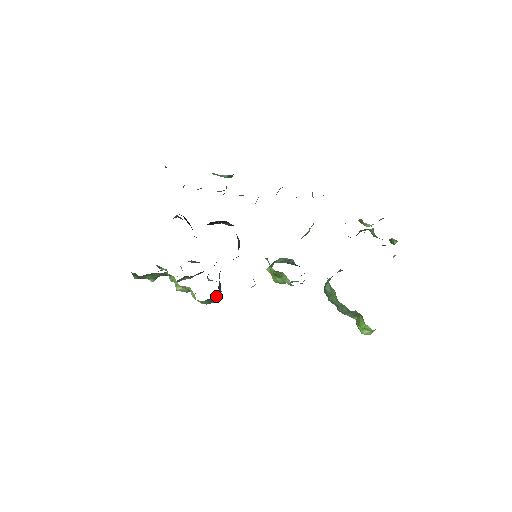
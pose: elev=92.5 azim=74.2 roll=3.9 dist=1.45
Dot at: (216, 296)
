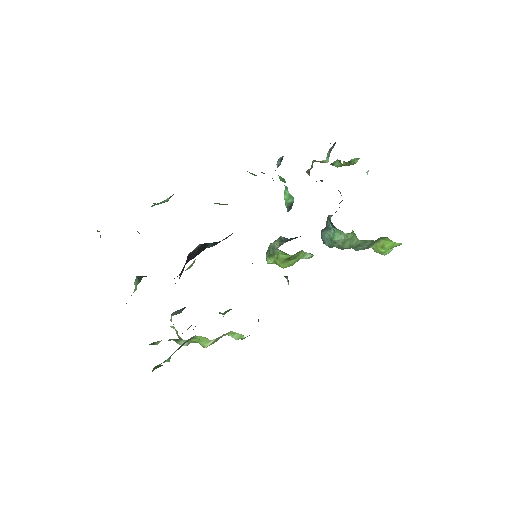
Dot at: (258, 320)
